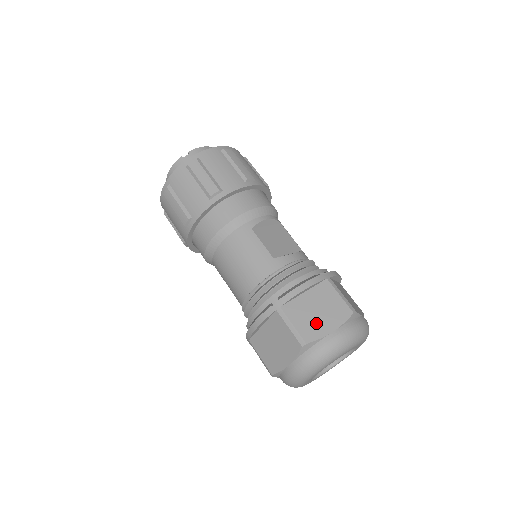
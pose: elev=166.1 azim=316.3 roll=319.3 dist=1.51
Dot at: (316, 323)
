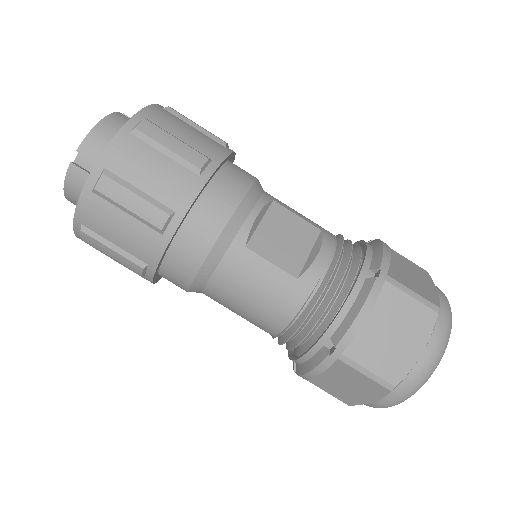
Dot at: (397, 353)
